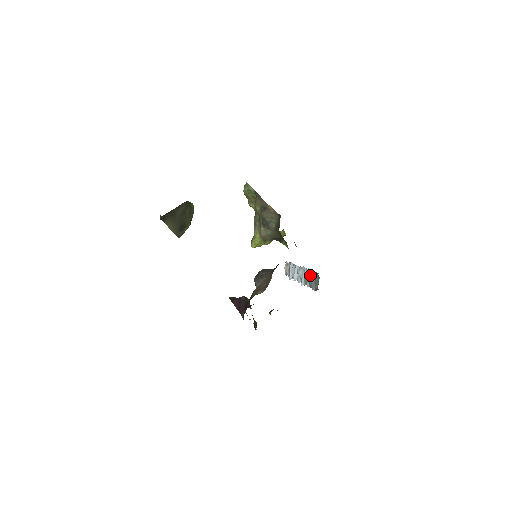
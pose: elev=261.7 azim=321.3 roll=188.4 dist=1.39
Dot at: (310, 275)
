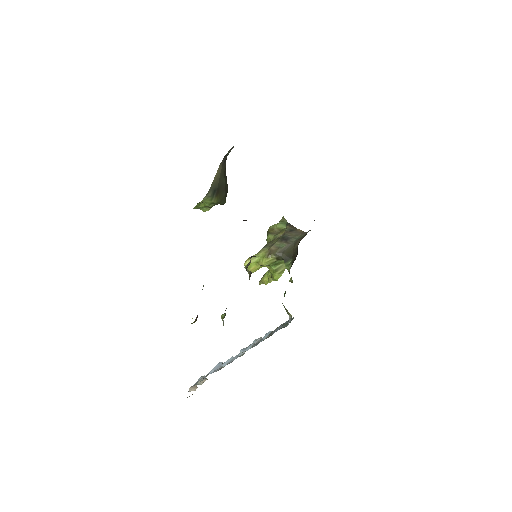
Dot at: (270, 333)
